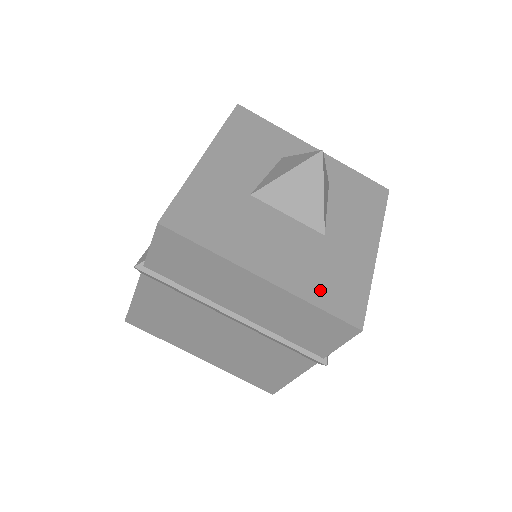
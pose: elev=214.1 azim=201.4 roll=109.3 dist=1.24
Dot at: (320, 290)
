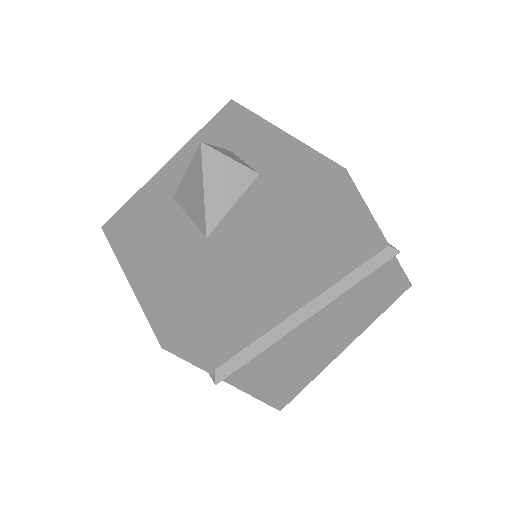
Dot at: (158, 296)
